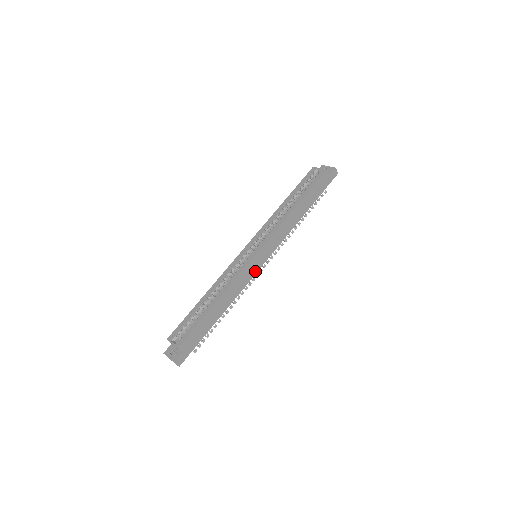
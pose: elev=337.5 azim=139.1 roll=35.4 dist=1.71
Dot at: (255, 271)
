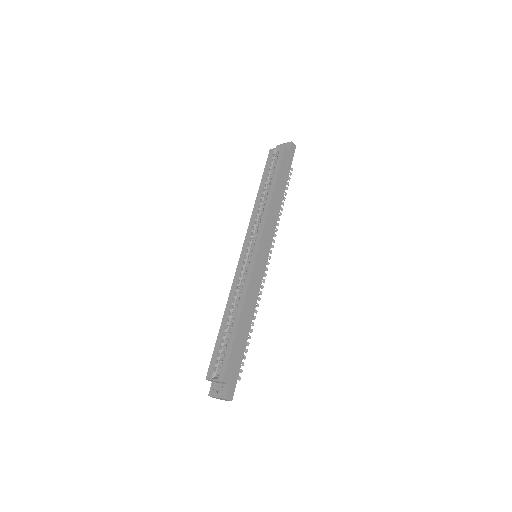
Dot at: (262, 271)
